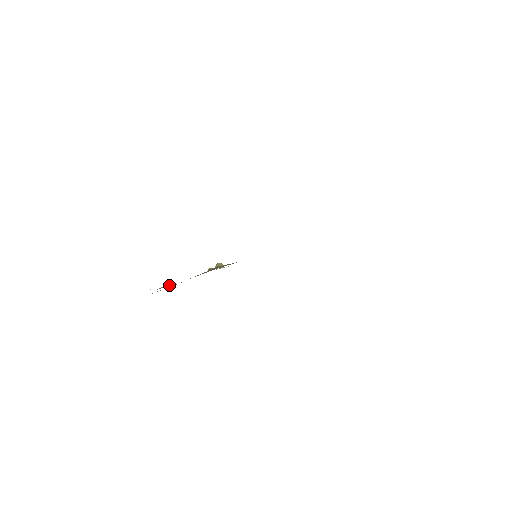
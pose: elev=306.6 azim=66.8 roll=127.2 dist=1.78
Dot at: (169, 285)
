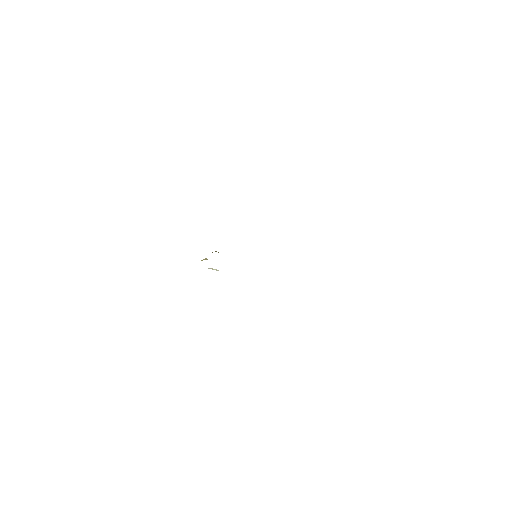
Dot at: occluded
